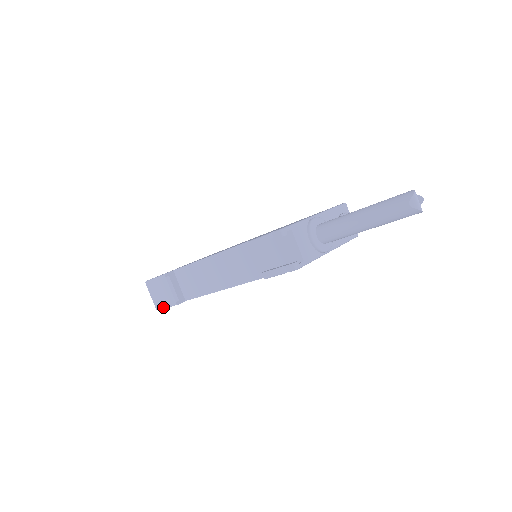
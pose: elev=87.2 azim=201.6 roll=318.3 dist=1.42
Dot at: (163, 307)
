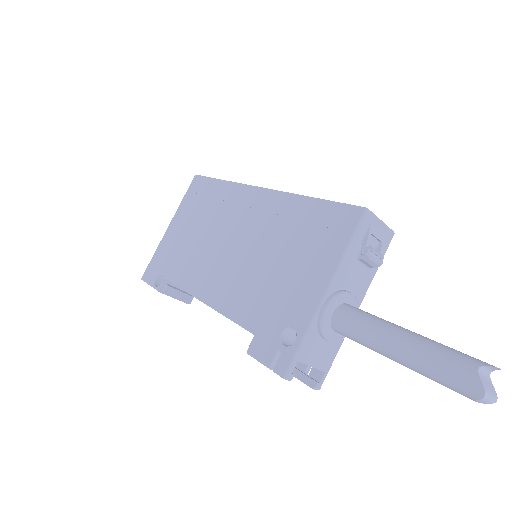
Dot at: occluded
